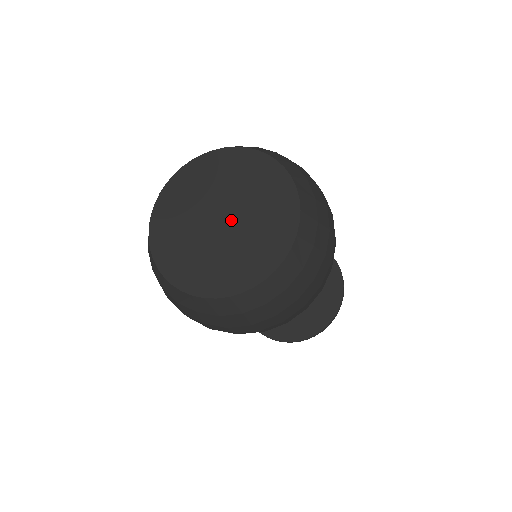
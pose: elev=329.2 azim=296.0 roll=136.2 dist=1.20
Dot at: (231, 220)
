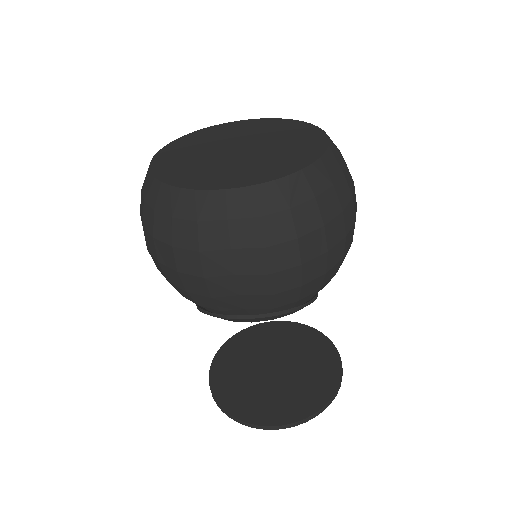
Dot at: (251, 147)
